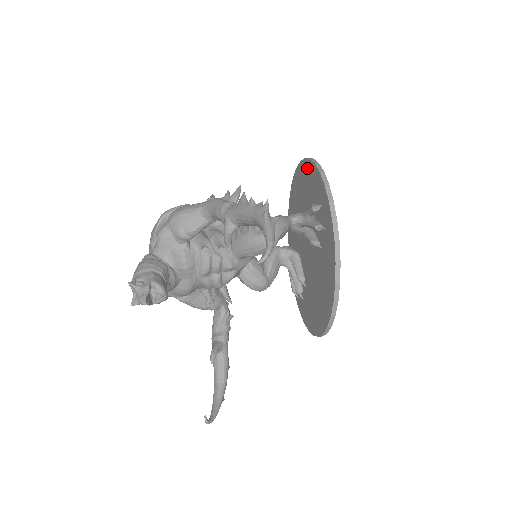
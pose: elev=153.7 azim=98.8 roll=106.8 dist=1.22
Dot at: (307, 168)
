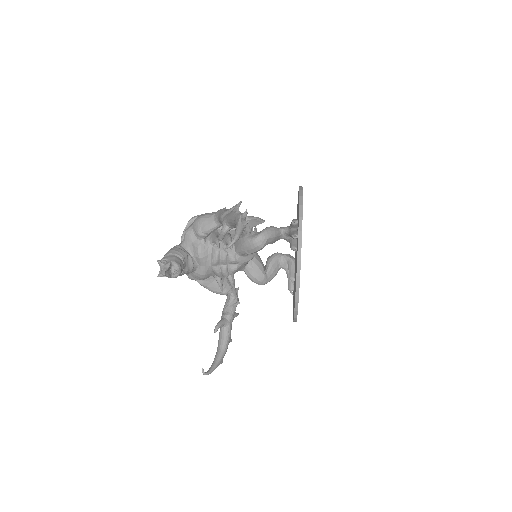
Dot at: occluded
